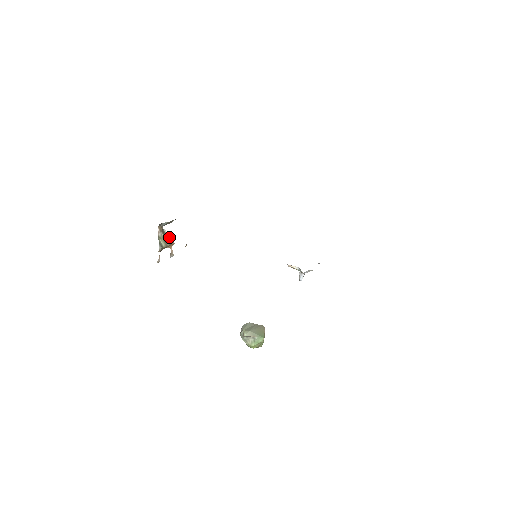
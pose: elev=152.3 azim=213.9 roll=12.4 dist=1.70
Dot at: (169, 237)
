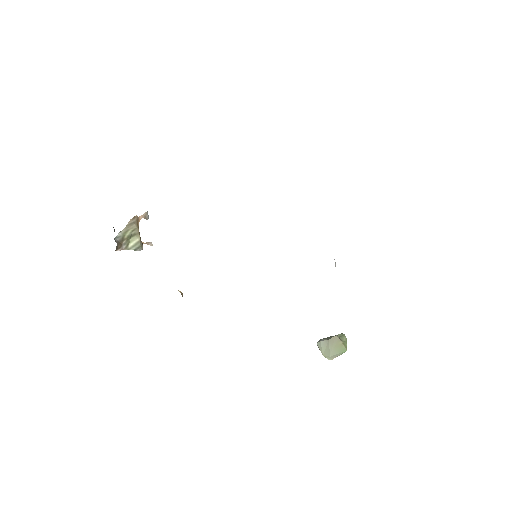
Dot at: (128, 226)
